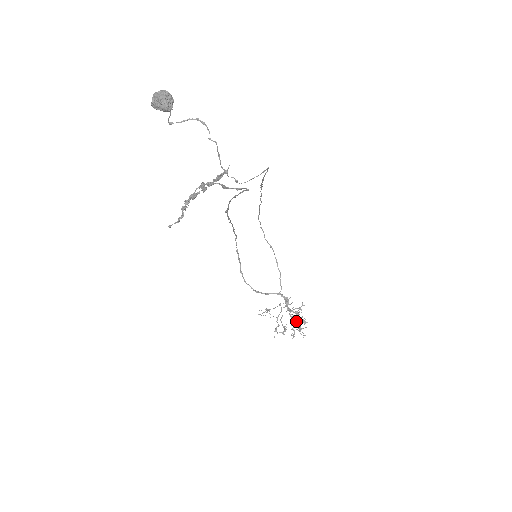
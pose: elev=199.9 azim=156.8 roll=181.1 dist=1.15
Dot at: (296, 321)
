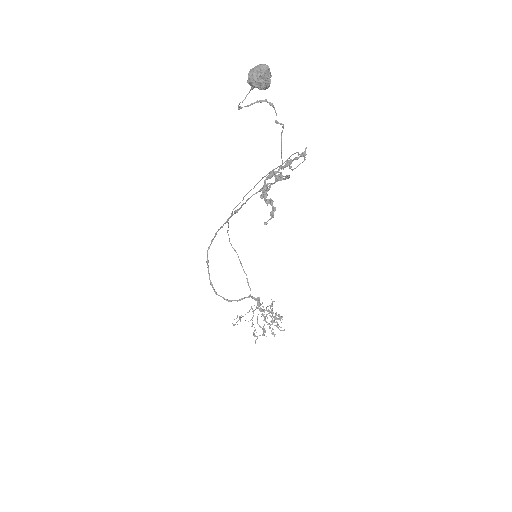
Dot at: (272, 319)
